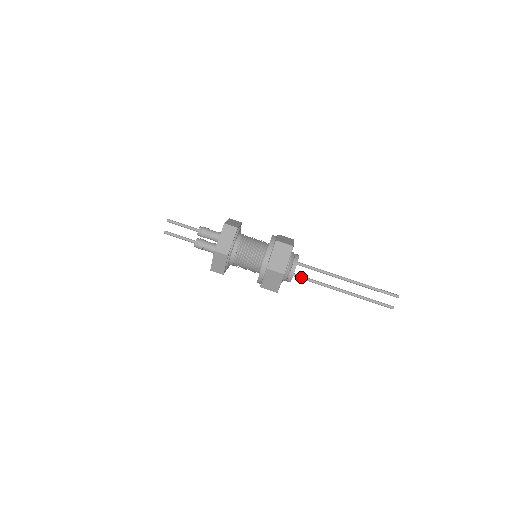
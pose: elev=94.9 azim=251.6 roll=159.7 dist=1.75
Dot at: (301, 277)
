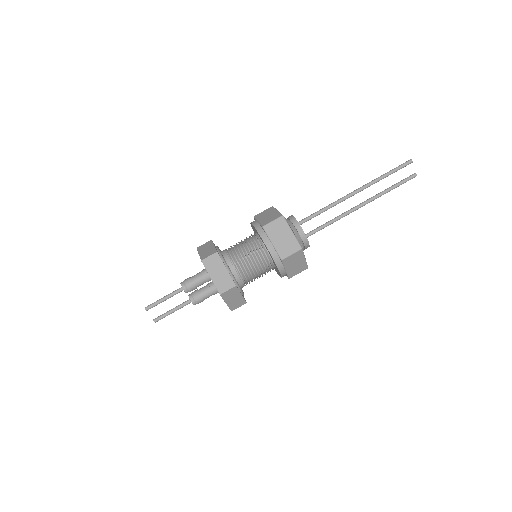
Dot at: (313, 232)
